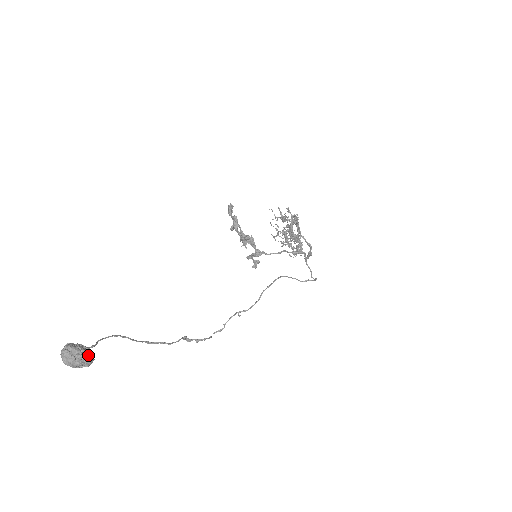
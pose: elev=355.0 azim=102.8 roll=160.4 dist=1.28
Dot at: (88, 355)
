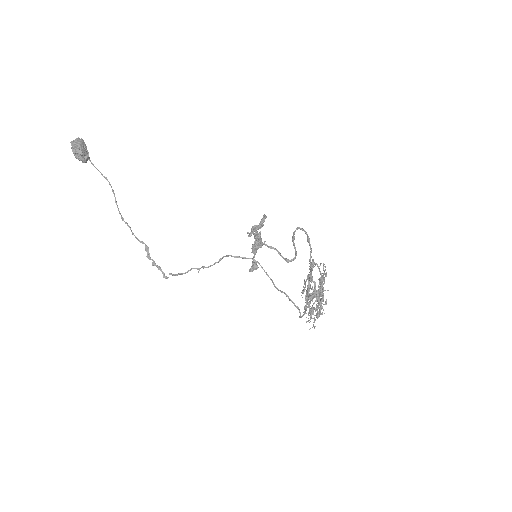
Dot at: (83, 147)
